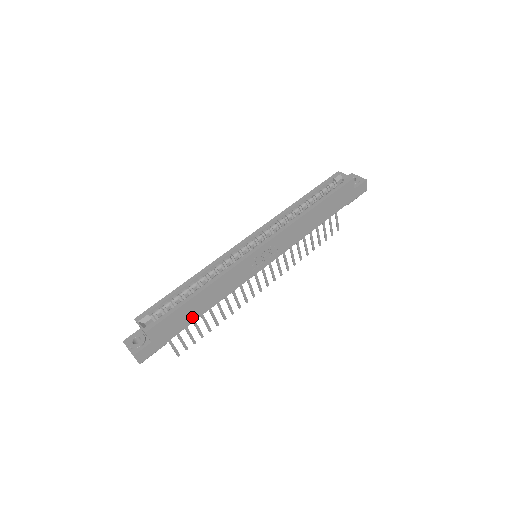
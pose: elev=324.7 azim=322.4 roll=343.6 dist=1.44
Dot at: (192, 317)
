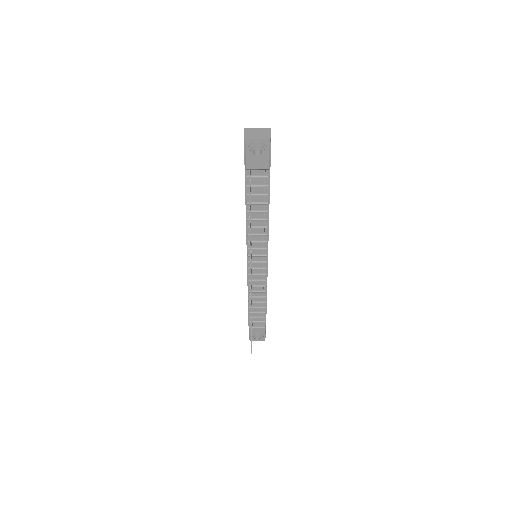
Dot at: occluded
